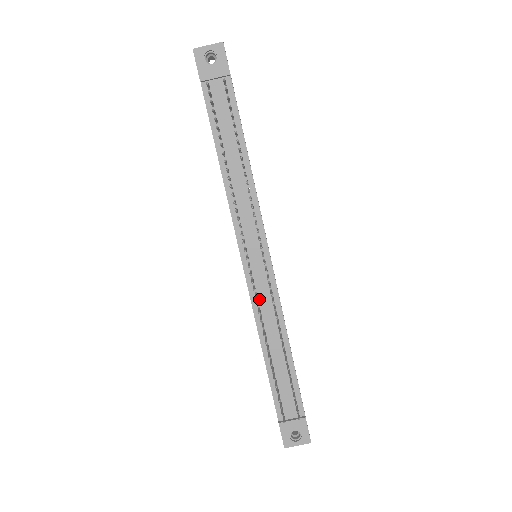
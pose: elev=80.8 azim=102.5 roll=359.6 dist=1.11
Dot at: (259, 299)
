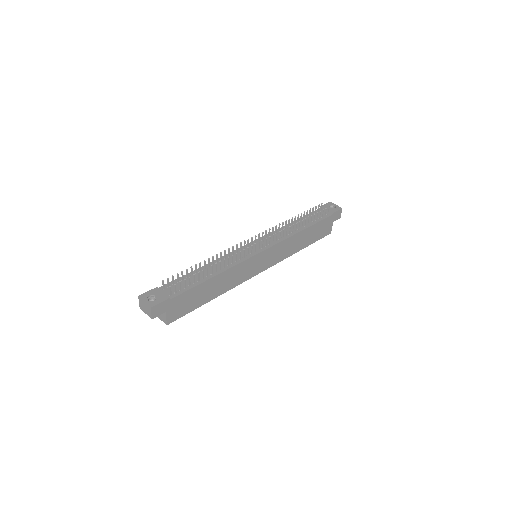
Dot at: occluded
